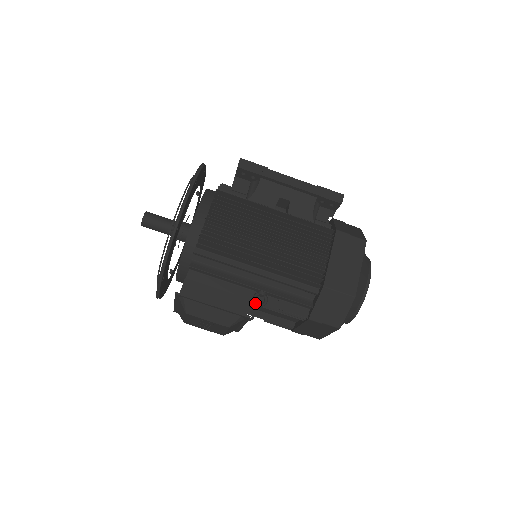
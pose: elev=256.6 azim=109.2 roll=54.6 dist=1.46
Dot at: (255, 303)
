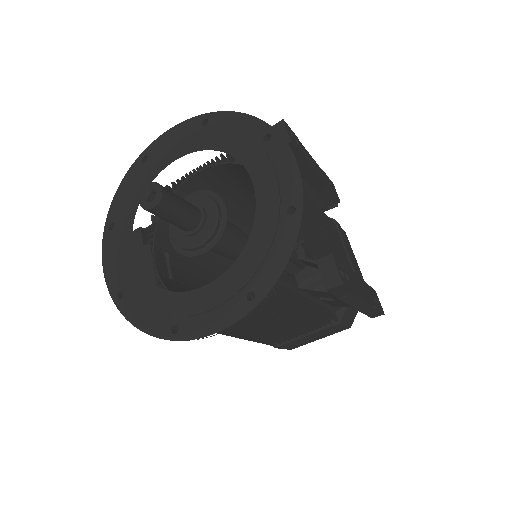
Dot at: occluded
